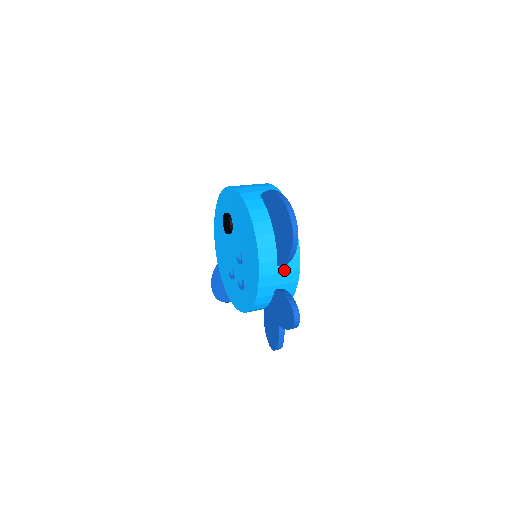
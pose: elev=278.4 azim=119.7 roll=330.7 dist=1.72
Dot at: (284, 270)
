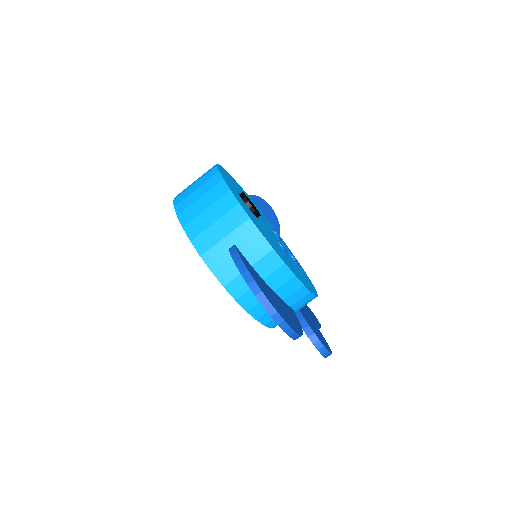
Dot at: (296, 308)
